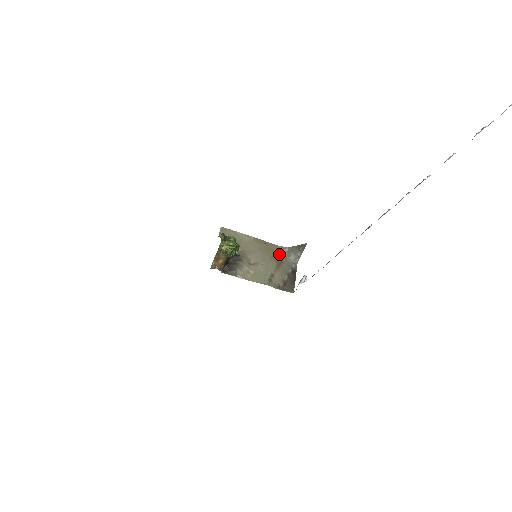
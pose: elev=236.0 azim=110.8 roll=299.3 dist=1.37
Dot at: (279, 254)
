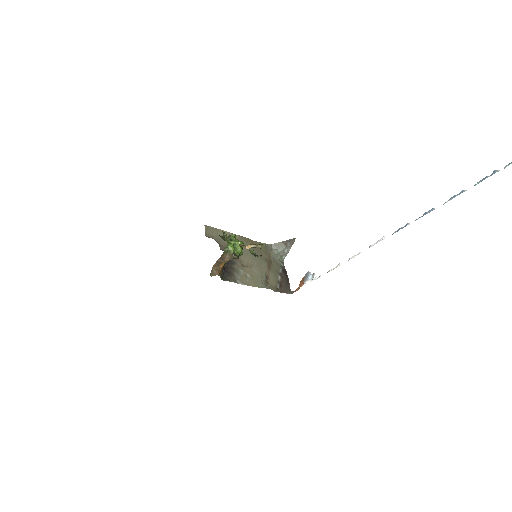
Dot at: (265, 252)
